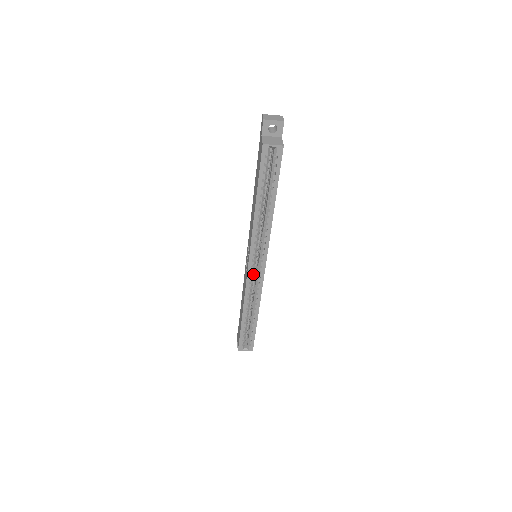
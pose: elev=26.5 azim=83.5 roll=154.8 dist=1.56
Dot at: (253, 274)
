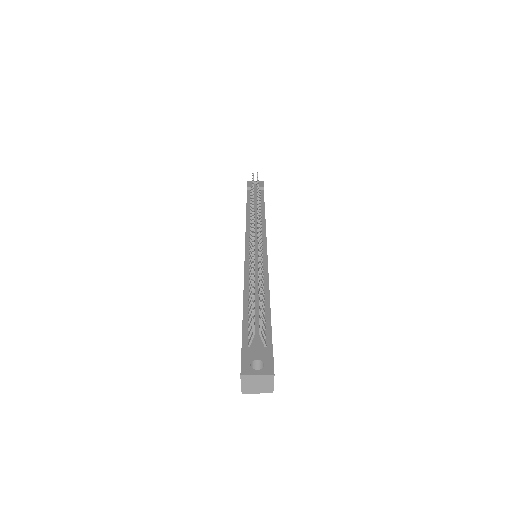
Dot at: occluded
